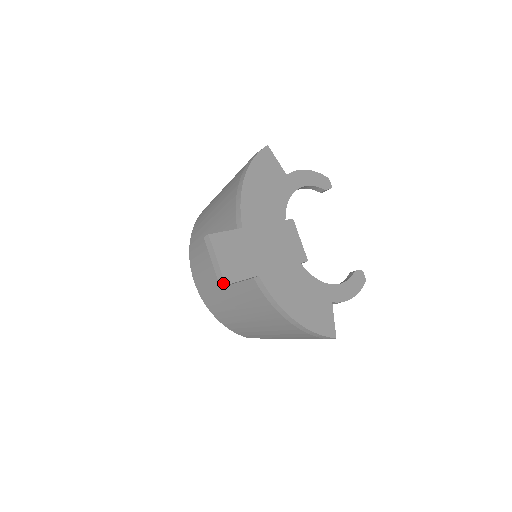
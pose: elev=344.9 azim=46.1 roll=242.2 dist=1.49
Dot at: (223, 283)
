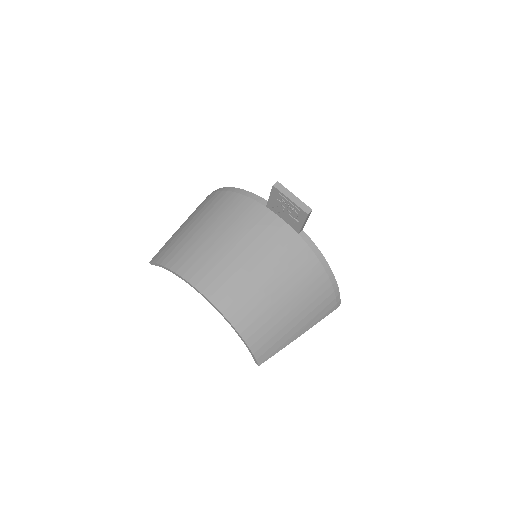
Dot at: (310, 209)
